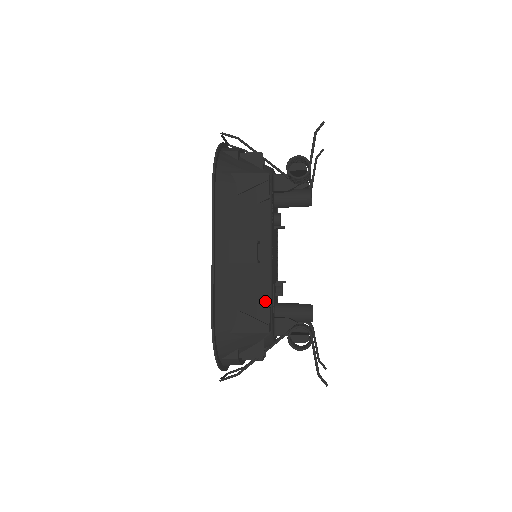
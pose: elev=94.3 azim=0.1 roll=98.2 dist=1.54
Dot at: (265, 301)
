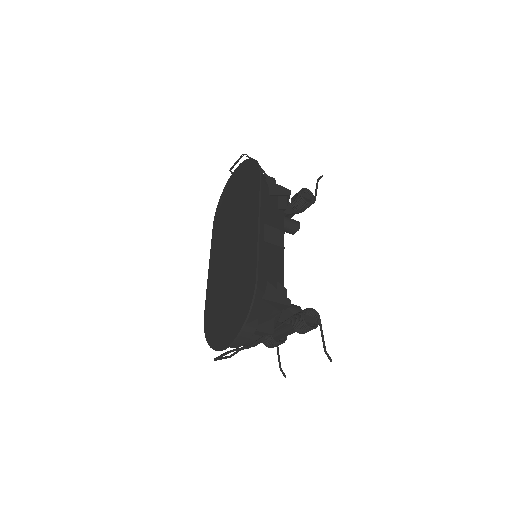
Dot at: (281, 284)
